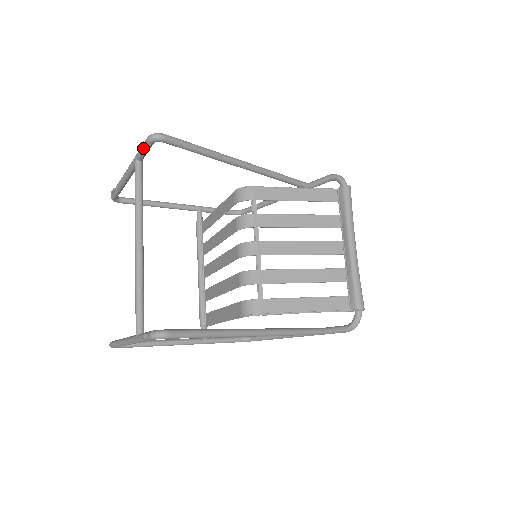
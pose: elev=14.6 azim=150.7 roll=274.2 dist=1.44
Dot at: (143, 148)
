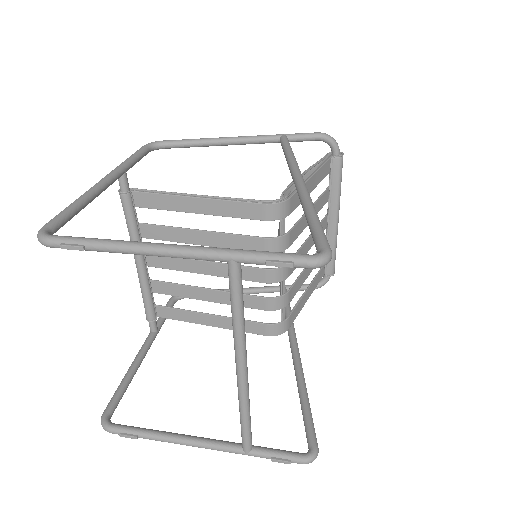
Dot at: (282, 266)
